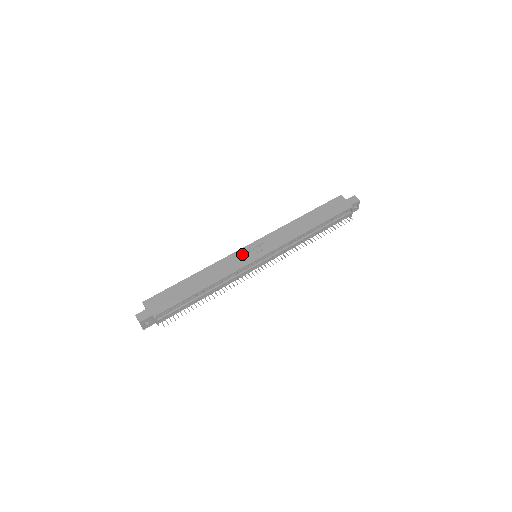
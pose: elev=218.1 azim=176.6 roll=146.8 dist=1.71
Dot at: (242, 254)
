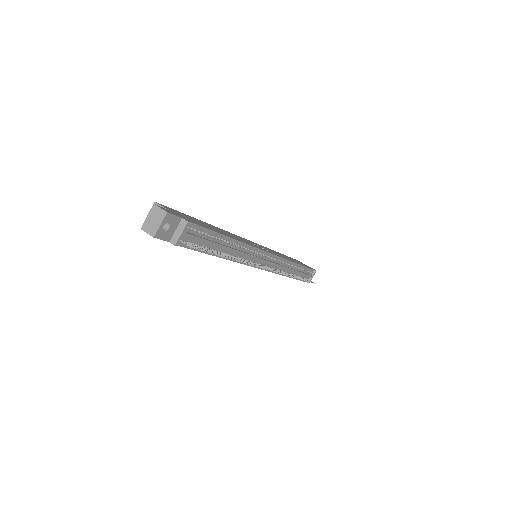
Dot at: (249, 241)
